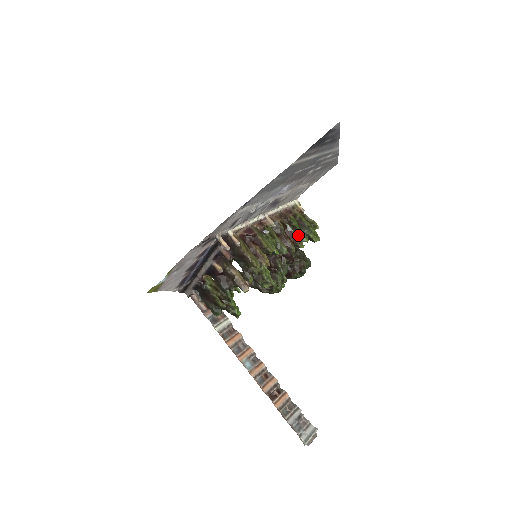
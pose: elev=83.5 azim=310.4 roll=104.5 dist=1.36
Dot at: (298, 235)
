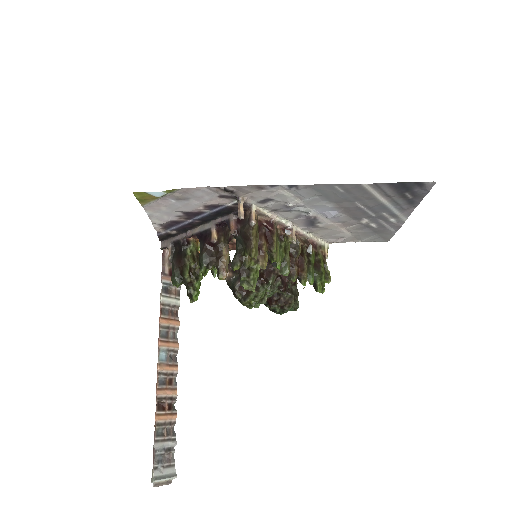
Dot at: (308, 271)
